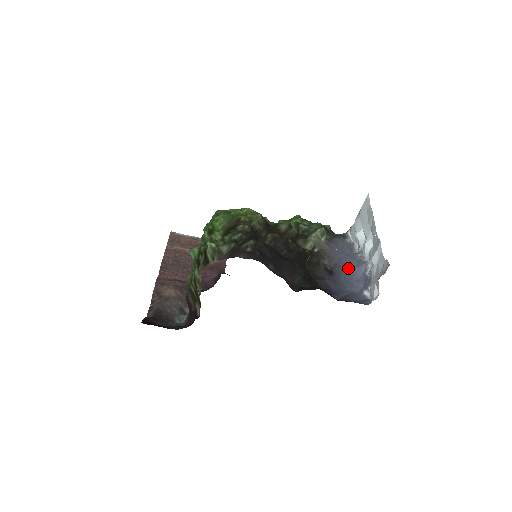
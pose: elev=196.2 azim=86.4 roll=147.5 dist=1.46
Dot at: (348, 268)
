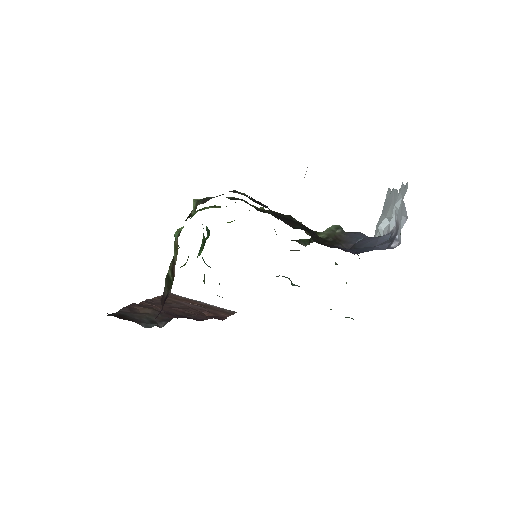
Dot at: (369, 240)
